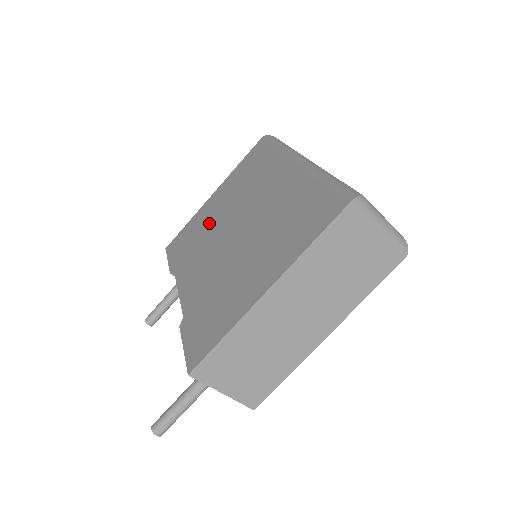
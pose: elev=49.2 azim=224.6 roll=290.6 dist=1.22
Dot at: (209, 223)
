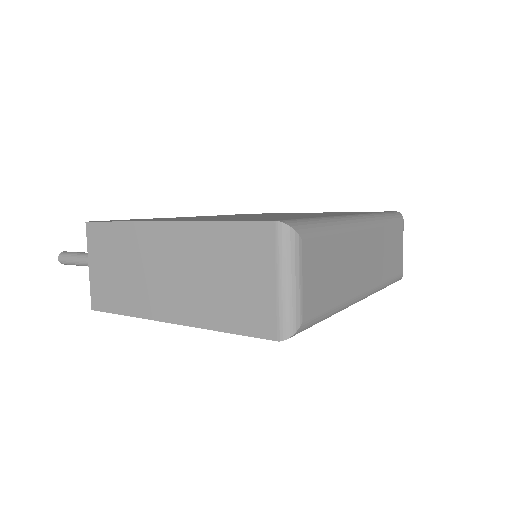
Dot at: occluded
